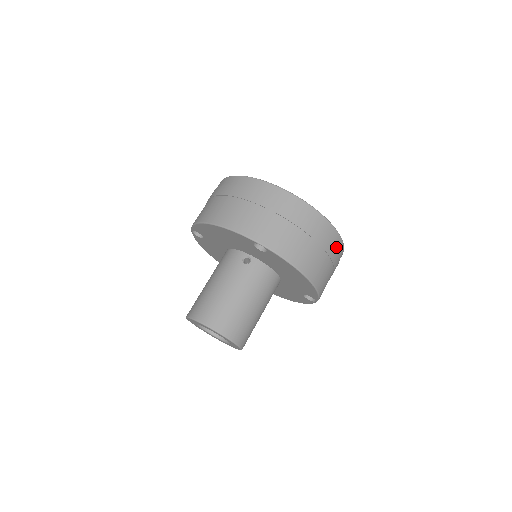
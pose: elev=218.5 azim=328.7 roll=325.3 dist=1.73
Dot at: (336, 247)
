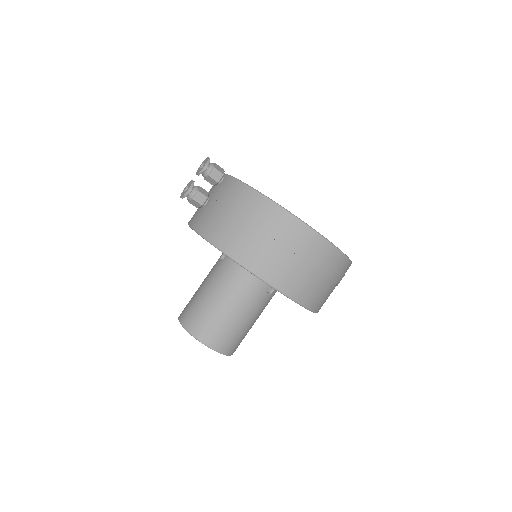
Dot at: occluded
